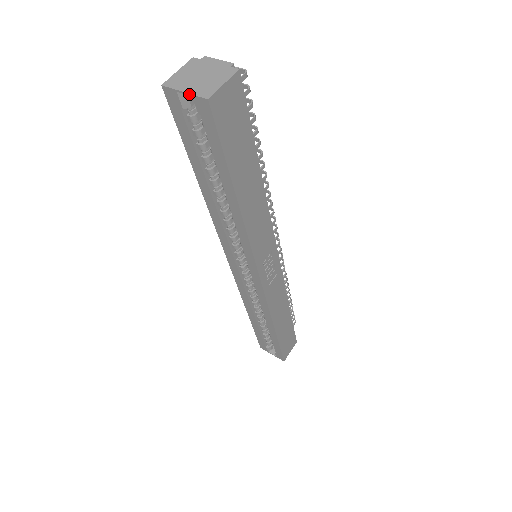
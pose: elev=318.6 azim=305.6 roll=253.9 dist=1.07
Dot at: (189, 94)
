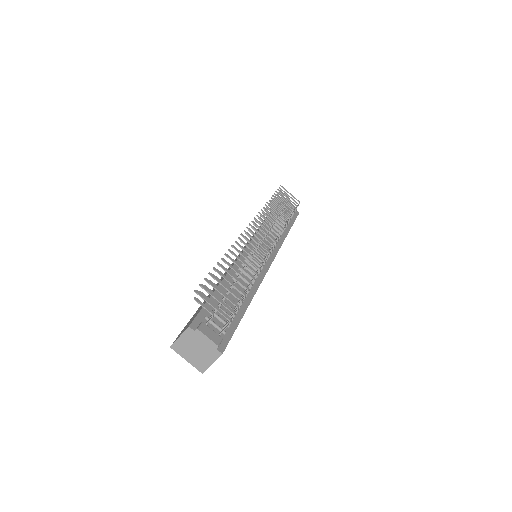
Dot at: (190, 363)
